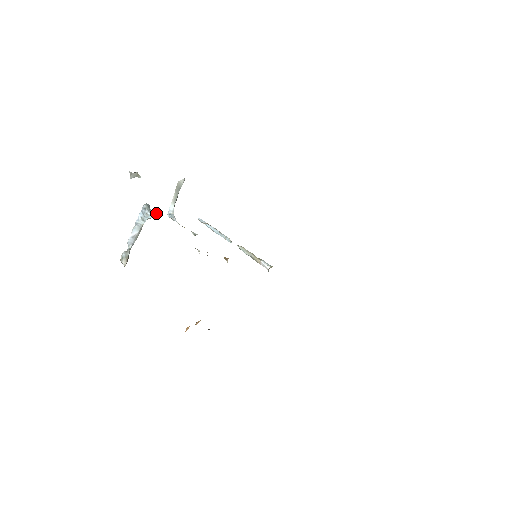
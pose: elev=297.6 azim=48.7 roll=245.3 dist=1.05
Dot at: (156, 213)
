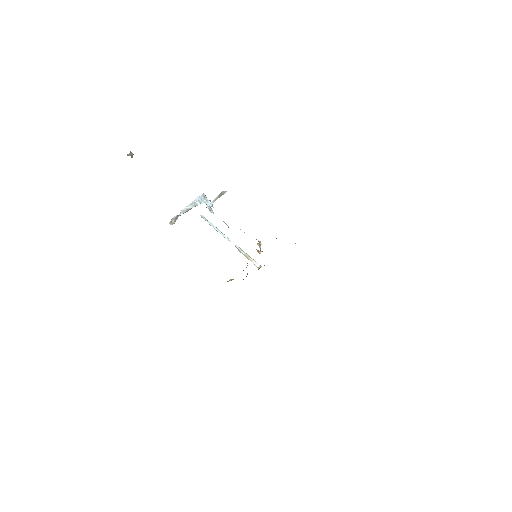
Dot at: occluded
